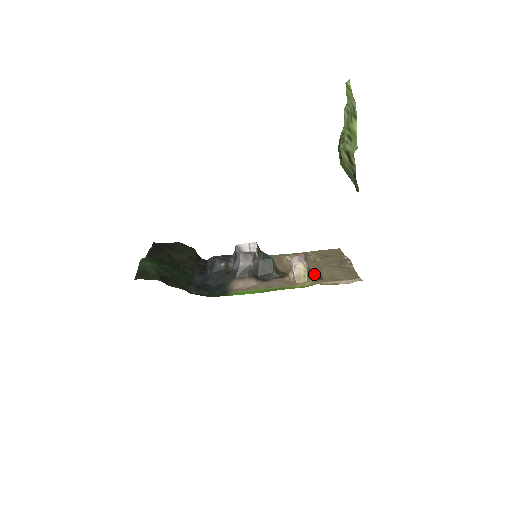
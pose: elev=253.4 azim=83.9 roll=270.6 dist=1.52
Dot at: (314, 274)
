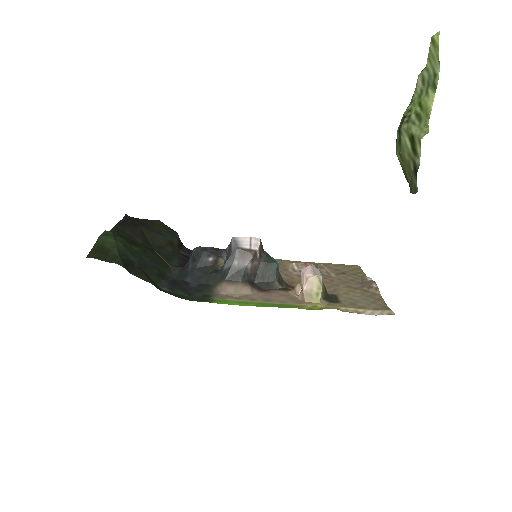
Dot at: (328, 293)
